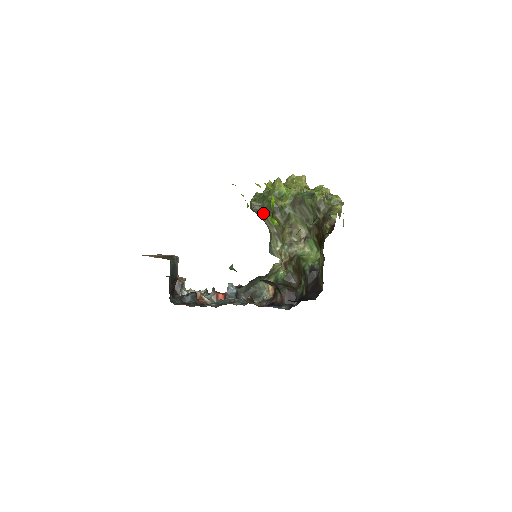
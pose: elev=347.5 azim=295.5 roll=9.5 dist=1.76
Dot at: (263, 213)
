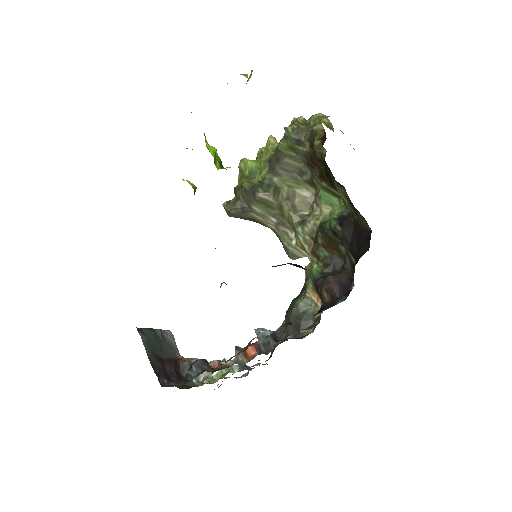
Dot at: (244, 207)
